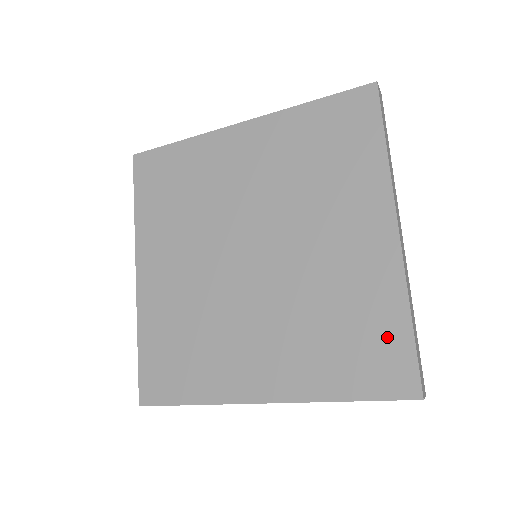
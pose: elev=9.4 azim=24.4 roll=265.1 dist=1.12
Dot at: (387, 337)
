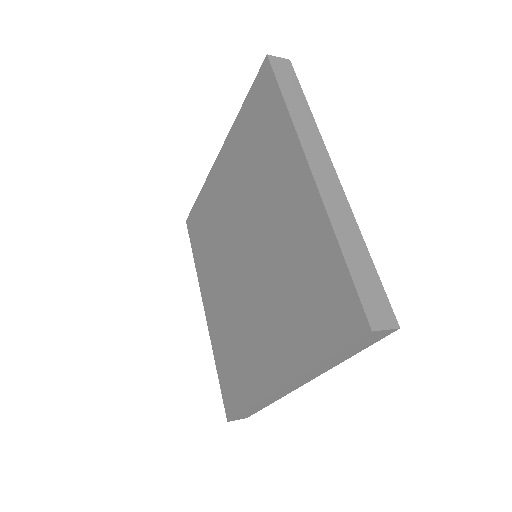
Dot at: (331, 279)
